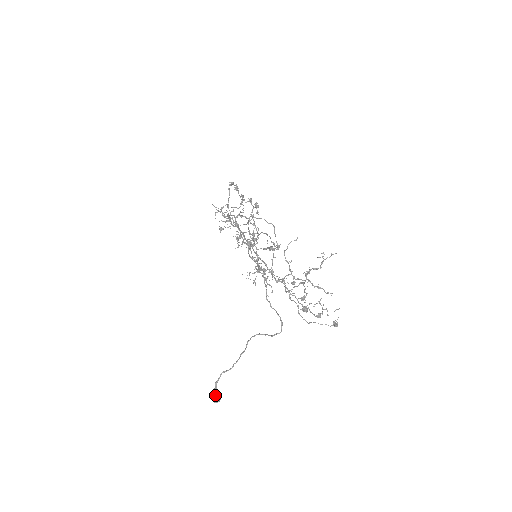
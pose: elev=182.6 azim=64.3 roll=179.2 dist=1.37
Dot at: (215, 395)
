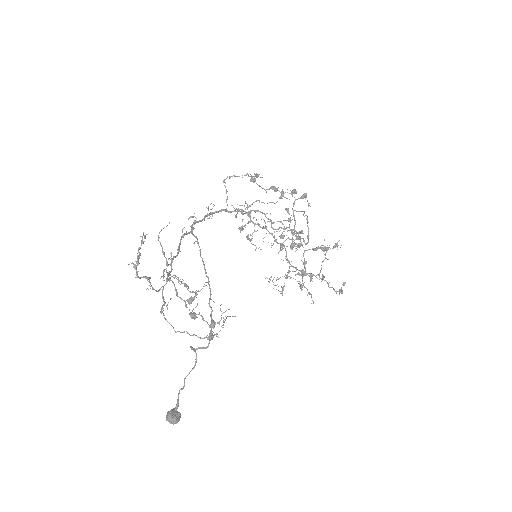
Dot at: (167, 414)
